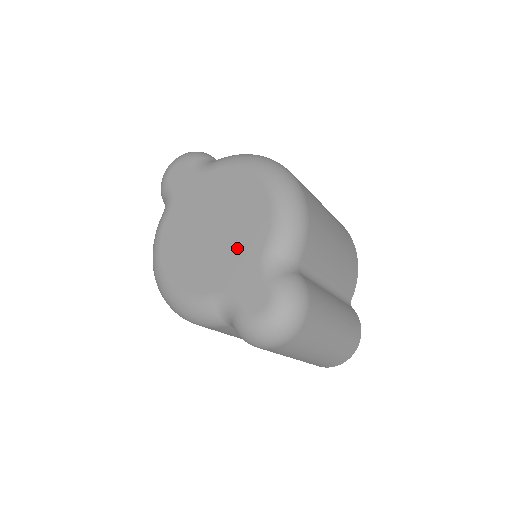
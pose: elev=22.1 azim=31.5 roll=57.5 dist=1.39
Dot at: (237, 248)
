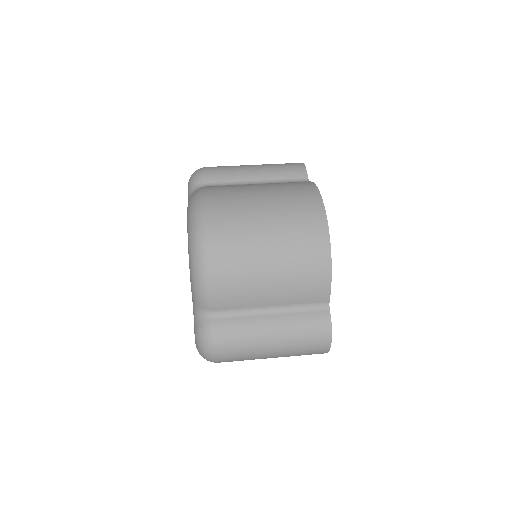
Dot at: occluded
